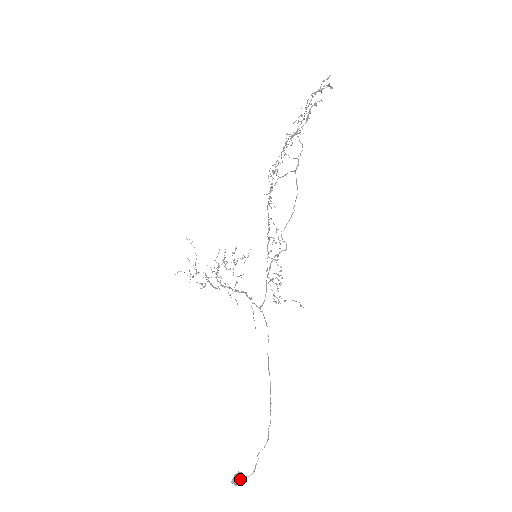
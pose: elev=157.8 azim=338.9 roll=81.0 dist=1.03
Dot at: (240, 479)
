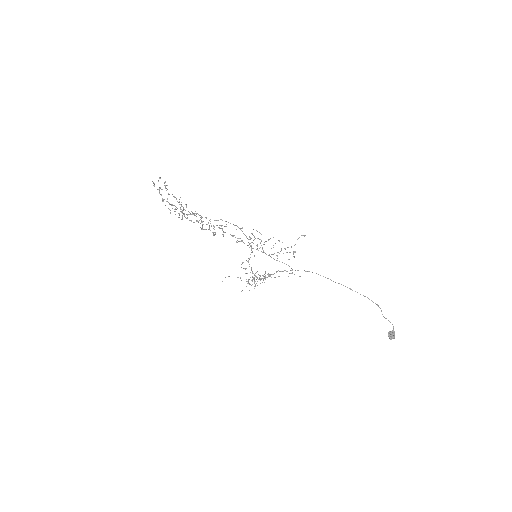
Dot at: (392, 335)
